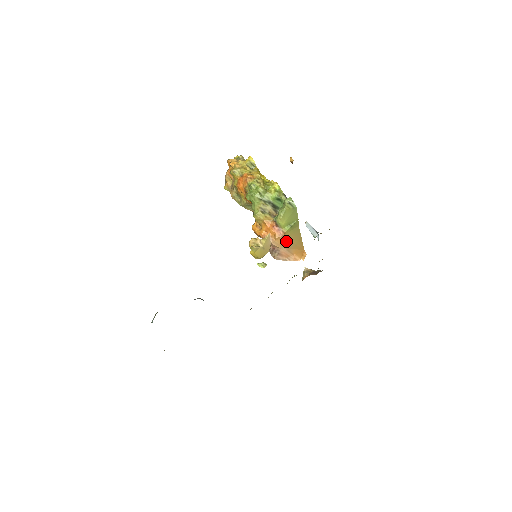
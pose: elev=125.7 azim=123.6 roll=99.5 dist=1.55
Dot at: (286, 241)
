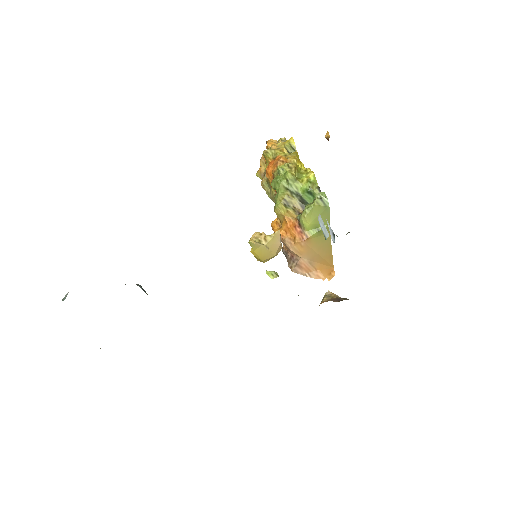
Dot at: (309, 249)
